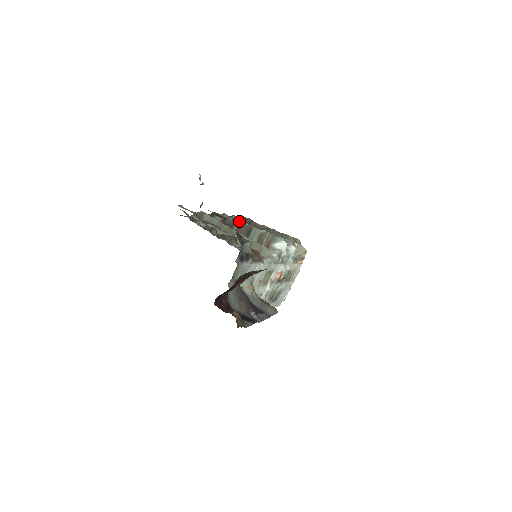
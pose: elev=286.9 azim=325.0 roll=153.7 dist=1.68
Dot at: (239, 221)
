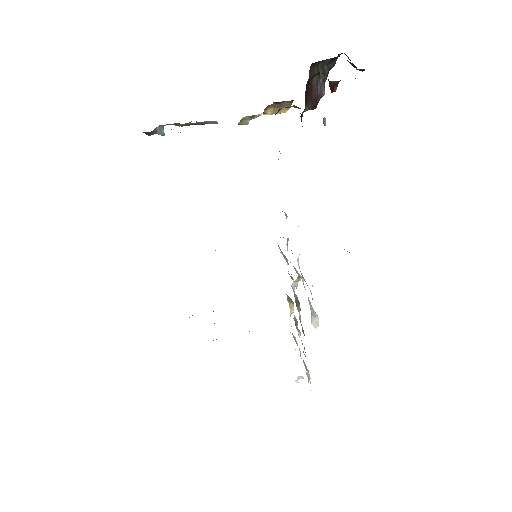
Dot at: occluded
